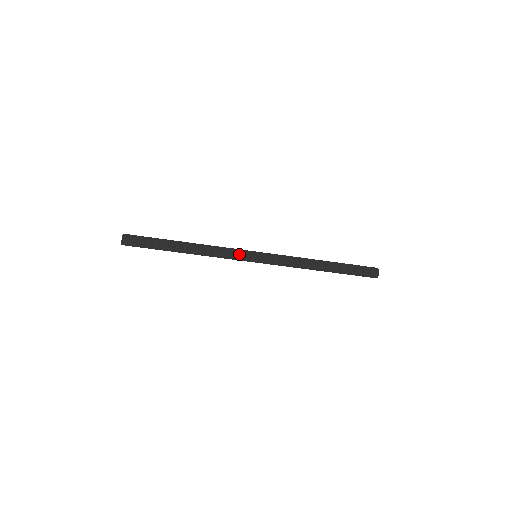
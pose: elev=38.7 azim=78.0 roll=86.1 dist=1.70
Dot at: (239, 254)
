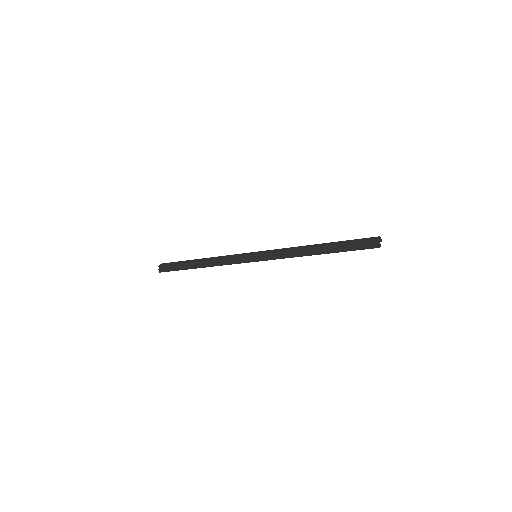
Dot at: (240, 258)
